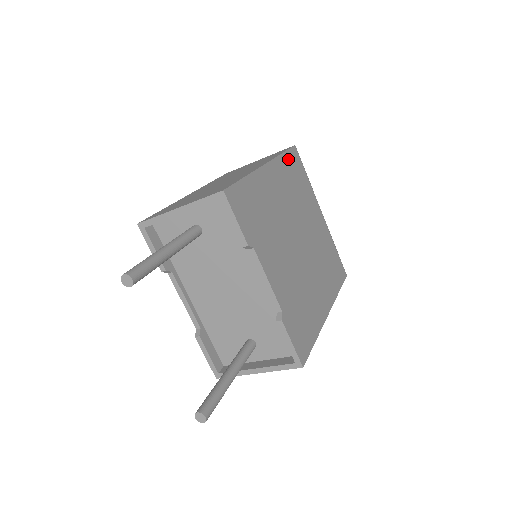
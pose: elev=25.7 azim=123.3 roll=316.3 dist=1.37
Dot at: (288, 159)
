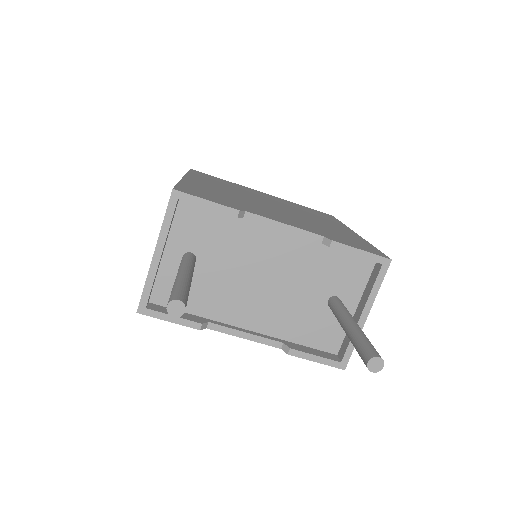
Dot at: (196, 174)
